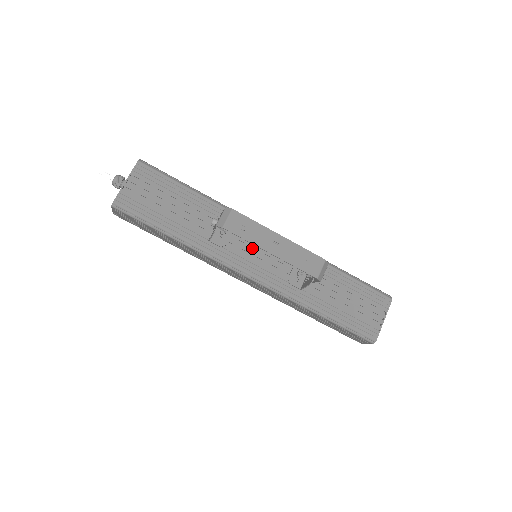
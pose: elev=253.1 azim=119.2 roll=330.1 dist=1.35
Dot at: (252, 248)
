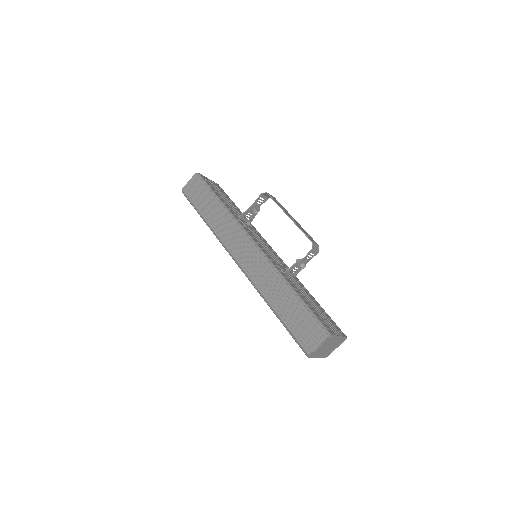
Dot at: occluded
